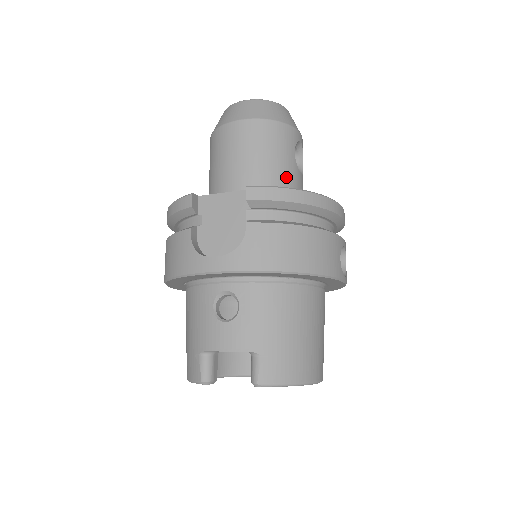
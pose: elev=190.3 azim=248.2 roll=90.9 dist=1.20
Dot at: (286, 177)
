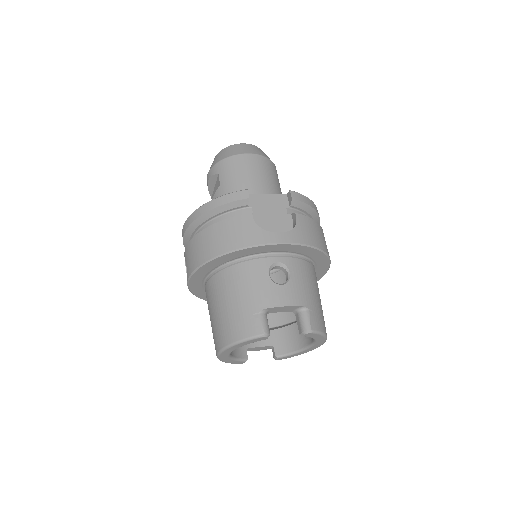
Dot at: occluded
